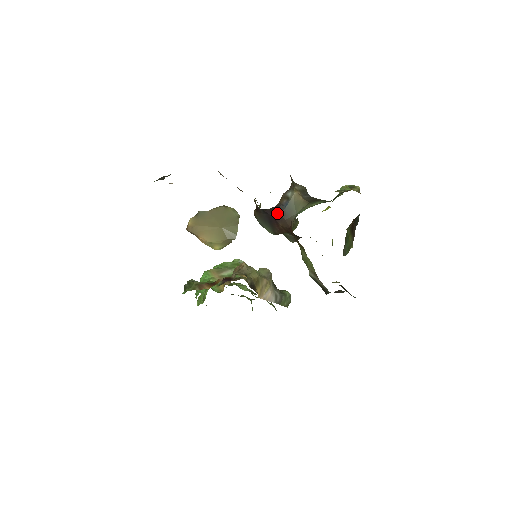
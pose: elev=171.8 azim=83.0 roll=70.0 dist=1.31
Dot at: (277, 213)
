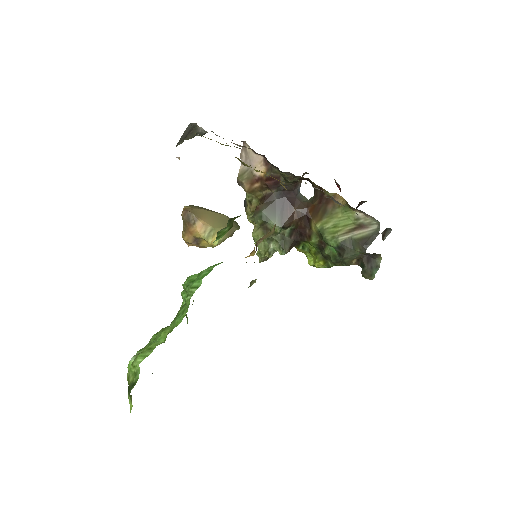
Dot at: (293, 196)
